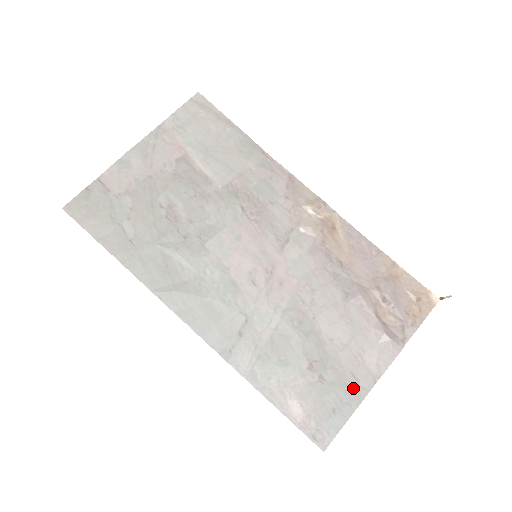
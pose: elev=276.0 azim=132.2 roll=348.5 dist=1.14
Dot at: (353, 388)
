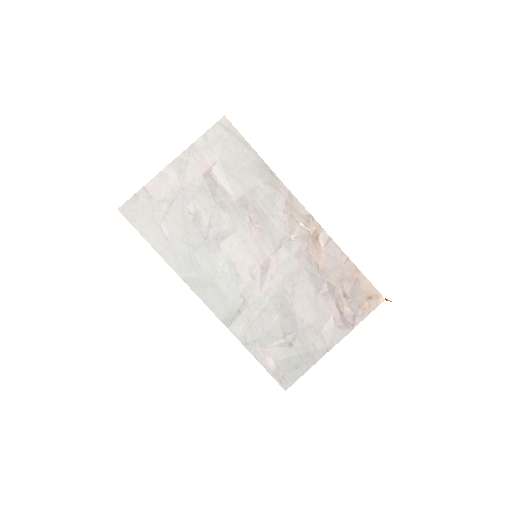
Dot at: (312, 353)
